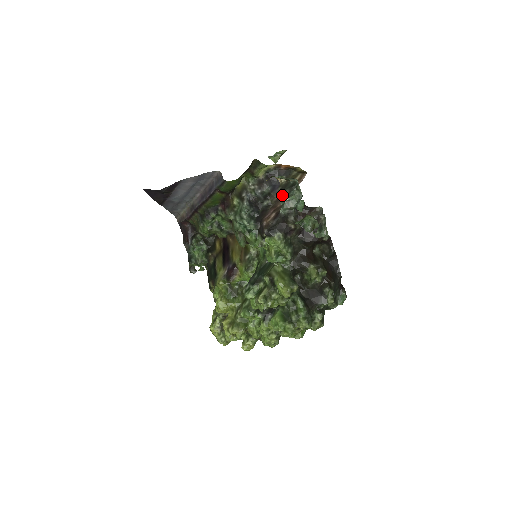
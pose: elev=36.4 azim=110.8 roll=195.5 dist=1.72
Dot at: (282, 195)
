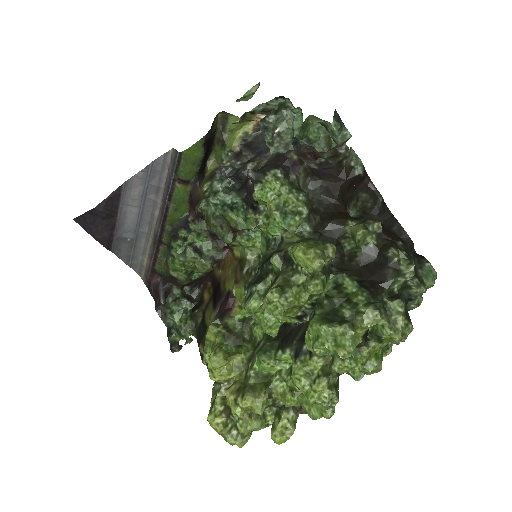
Dot at: (266, 128)
